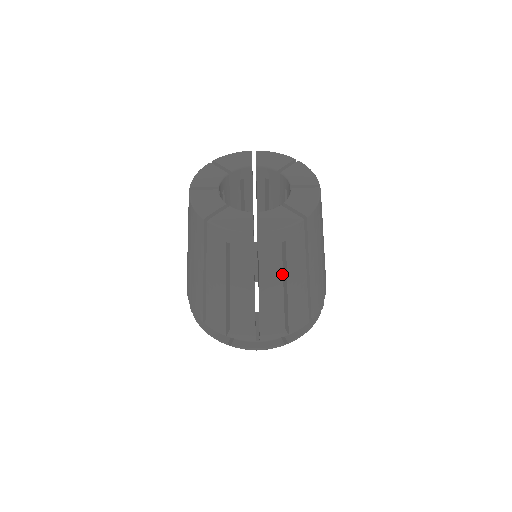
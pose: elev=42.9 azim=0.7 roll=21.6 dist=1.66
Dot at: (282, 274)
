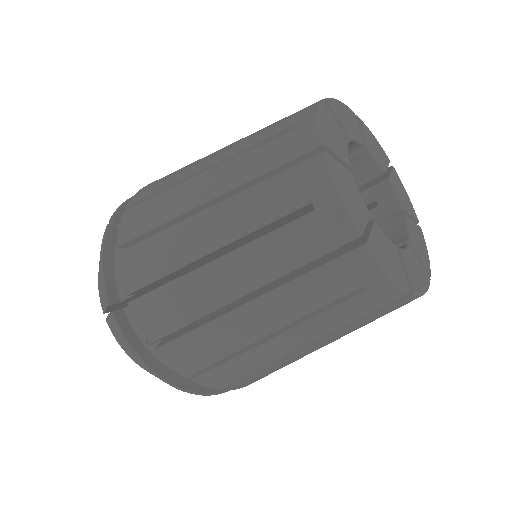
Dot at: occluded
